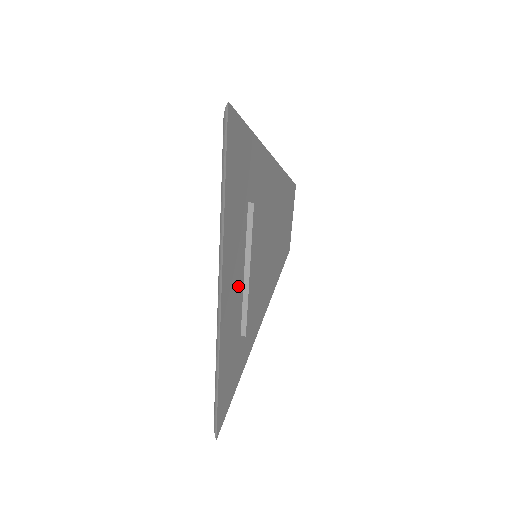
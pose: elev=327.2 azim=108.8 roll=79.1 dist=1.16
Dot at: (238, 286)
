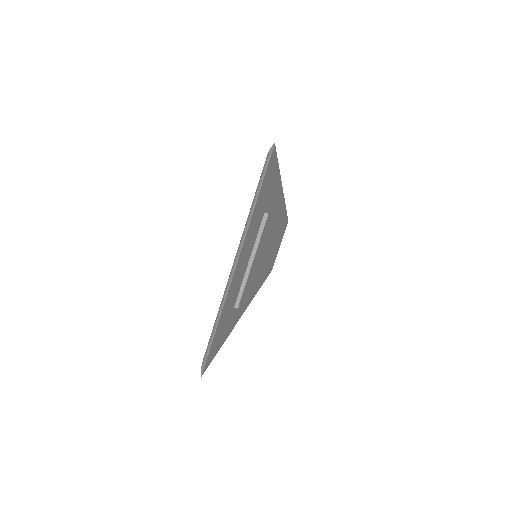
Dot at: (244, 268)
